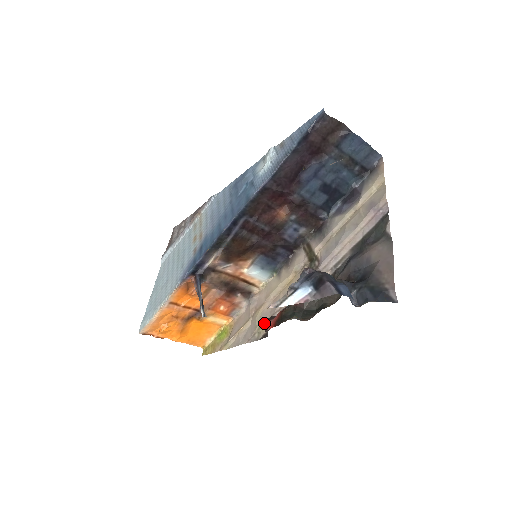
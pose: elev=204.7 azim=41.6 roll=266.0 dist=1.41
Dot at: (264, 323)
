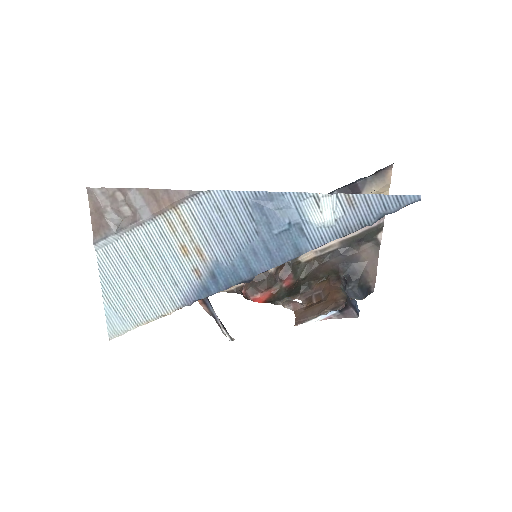
Dot at: (247, 295)
